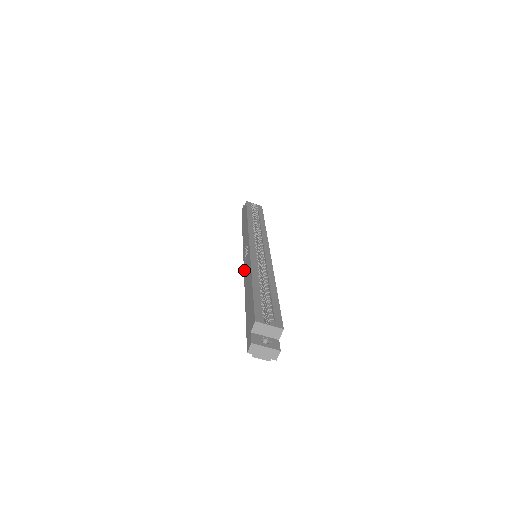
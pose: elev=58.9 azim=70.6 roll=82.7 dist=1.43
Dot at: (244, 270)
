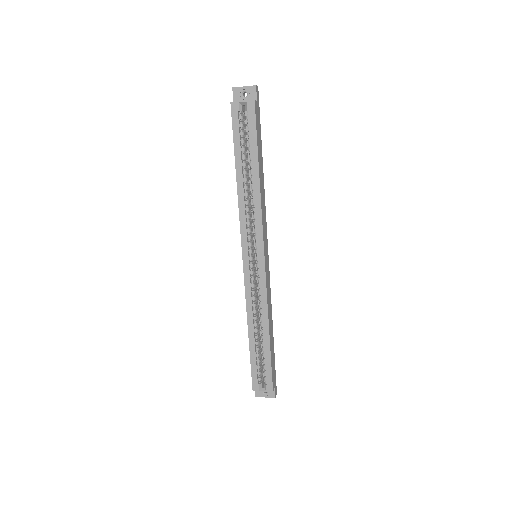
Dot at: occluded
